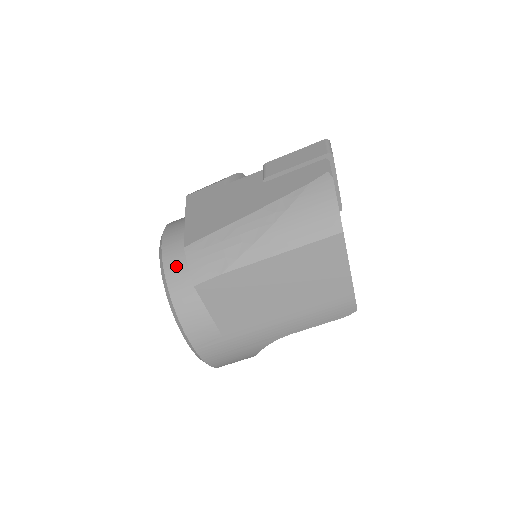
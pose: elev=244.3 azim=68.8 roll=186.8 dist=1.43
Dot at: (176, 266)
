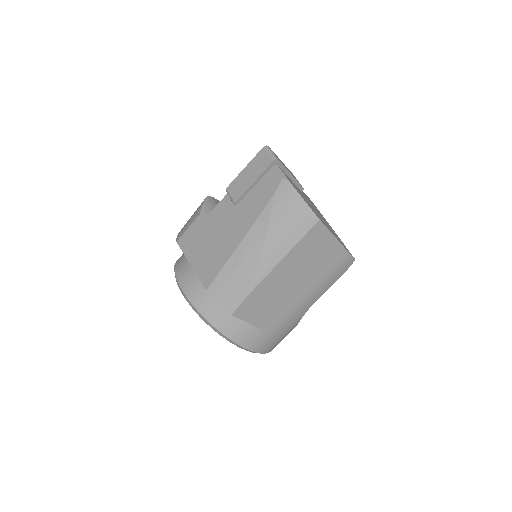
Dot at: (206, 304)
